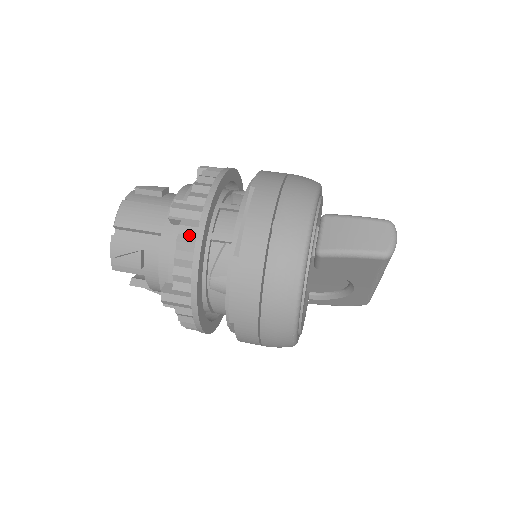
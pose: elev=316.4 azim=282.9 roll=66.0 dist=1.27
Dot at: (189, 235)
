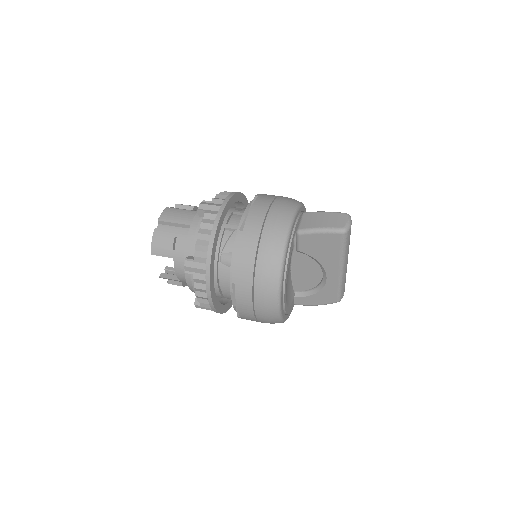
Dot at: (210, 219)
